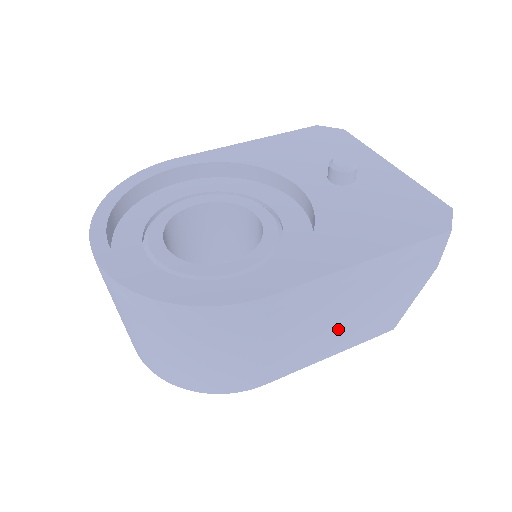
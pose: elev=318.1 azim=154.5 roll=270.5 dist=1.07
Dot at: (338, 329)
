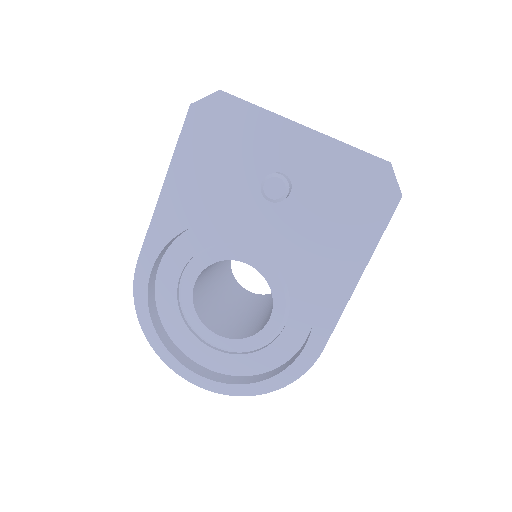
Dot at: occluded
